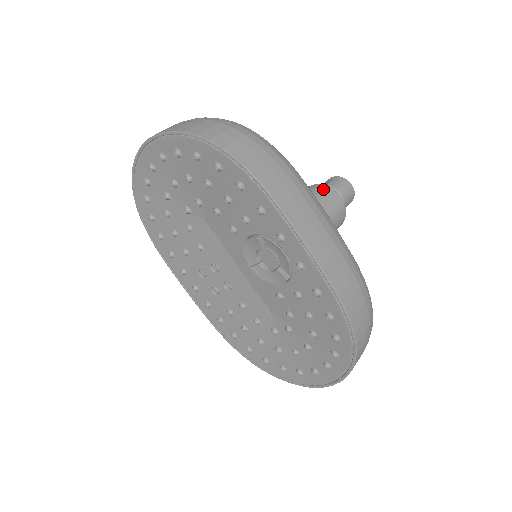
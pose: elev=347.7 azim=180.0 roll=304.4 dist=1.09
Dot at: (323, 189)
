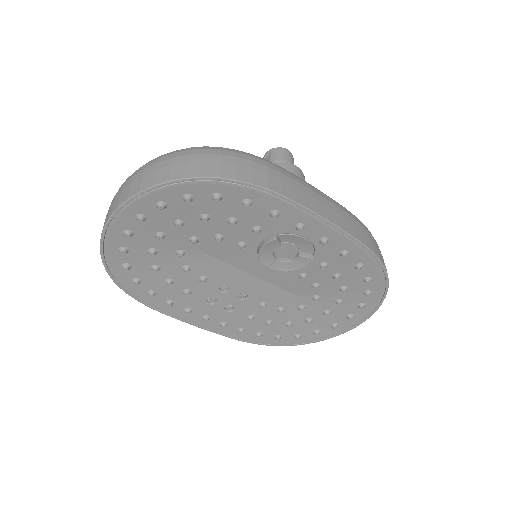
Dot at: (280, 166)
